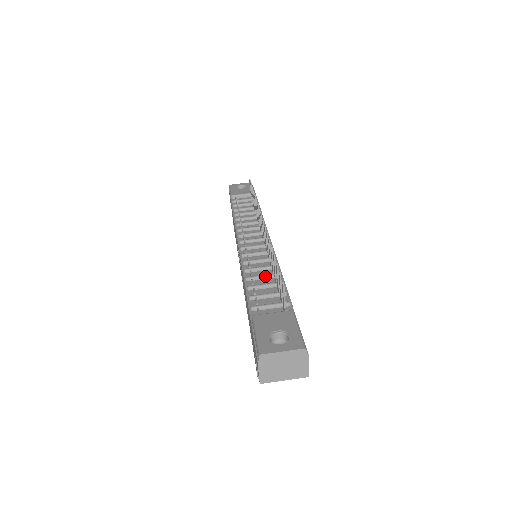
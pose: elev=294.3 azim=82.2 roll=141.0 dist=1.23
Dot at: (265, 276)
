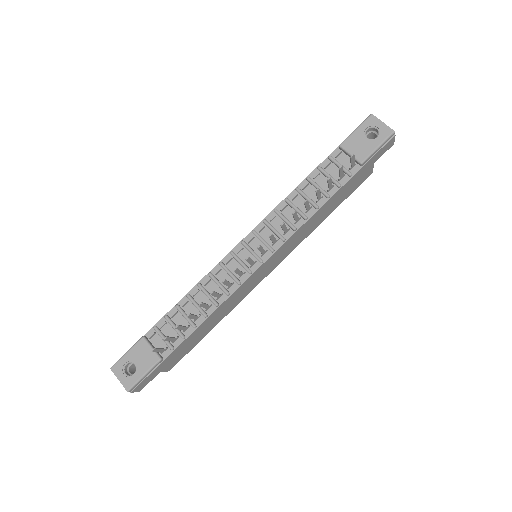
Dot at: (196, 307)
